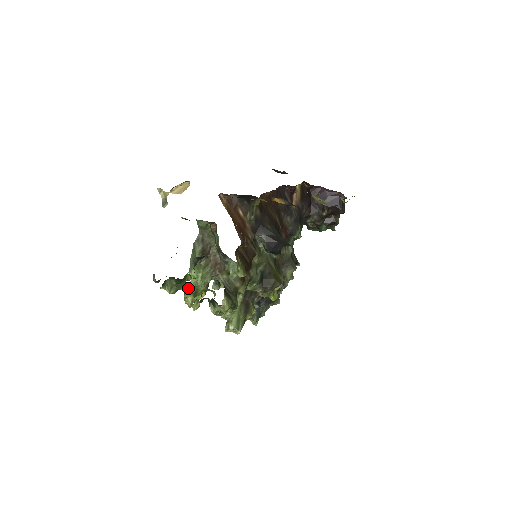
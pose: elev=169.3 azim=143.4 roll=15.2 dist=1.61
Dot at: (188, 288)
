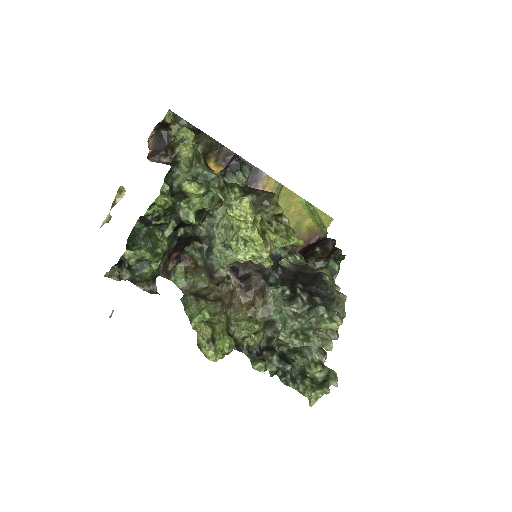
Dot at: occluded
